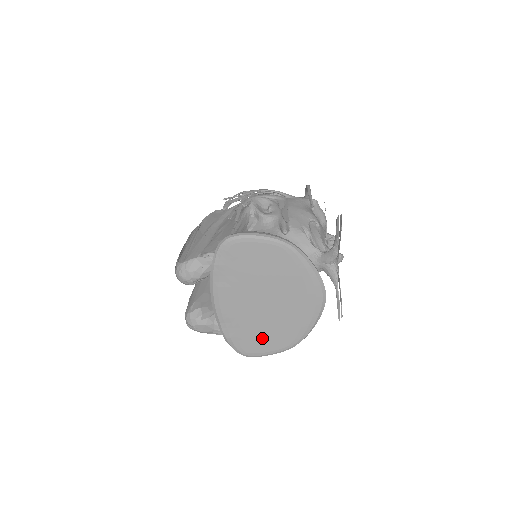
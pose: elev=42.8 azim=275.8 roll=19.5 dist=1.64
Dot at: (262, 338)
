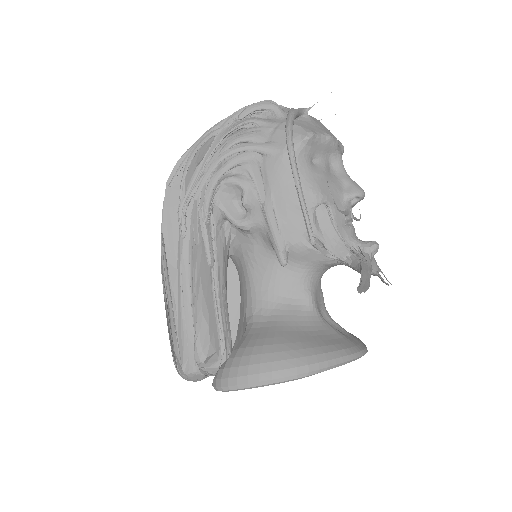
Dot at: occluded
